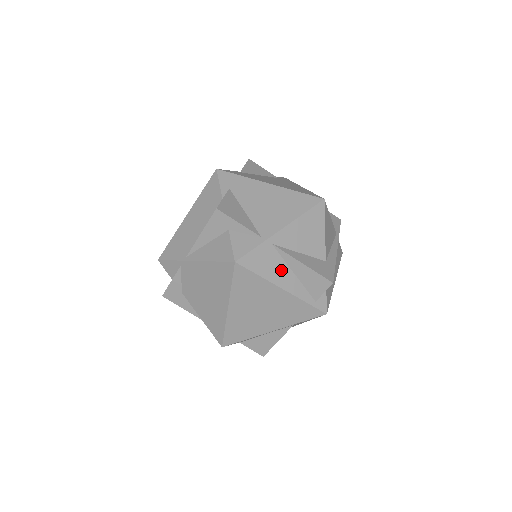
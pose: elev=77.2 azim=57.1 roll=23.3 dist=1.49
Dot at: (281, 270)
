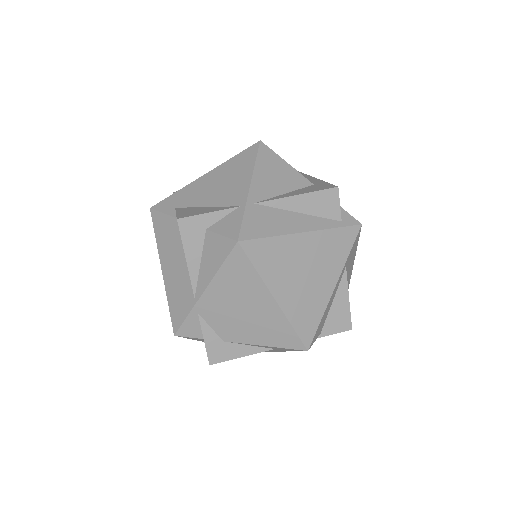
Dot at: (285, 218)
